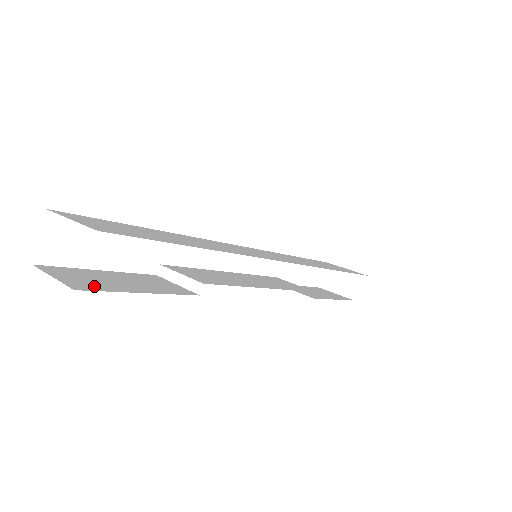
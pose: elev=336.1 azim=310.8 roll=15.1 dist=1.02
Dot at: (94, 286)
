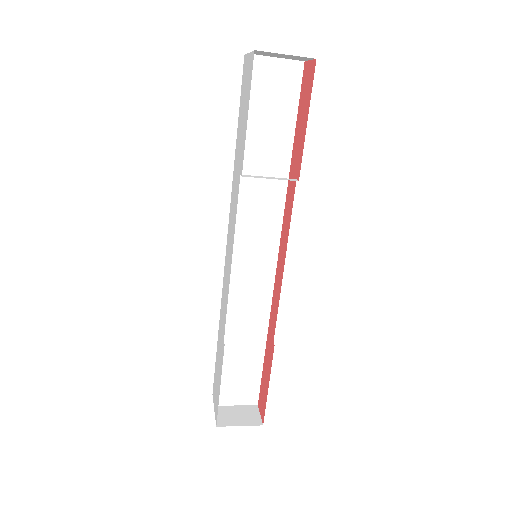
Dot at: occluded
